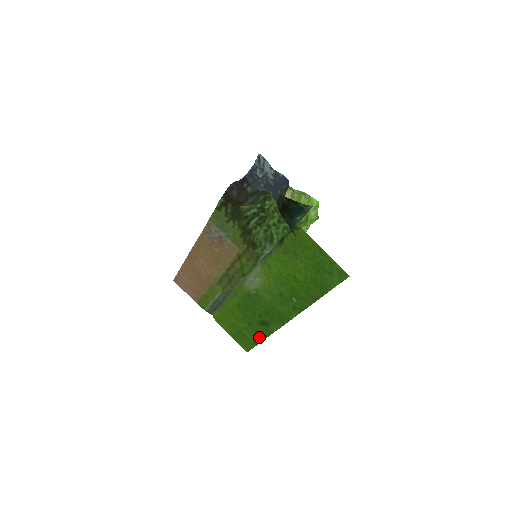
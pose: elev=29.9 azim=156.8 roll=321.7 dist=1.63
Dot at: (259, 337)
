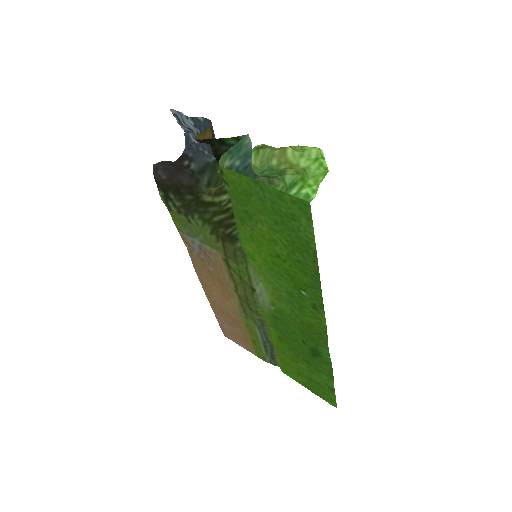
Dot at: (327, 378)
